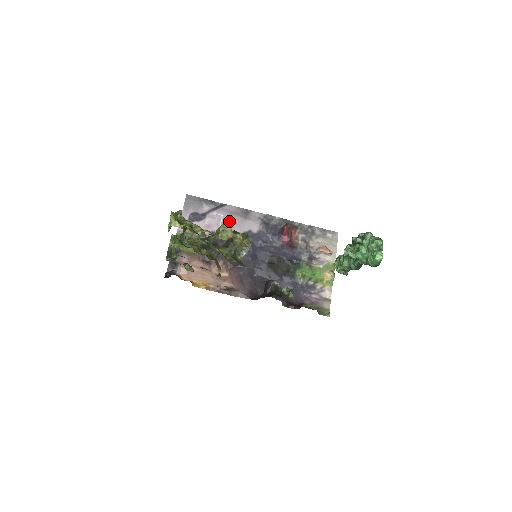
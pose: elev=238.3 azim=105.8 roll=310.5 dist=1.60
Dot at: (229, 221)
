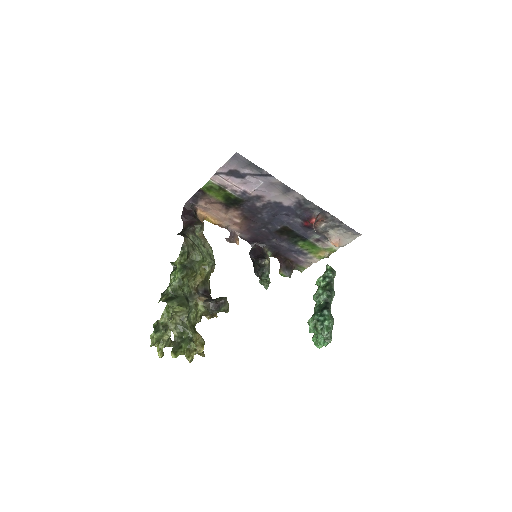
Dot at: (266, 188)
